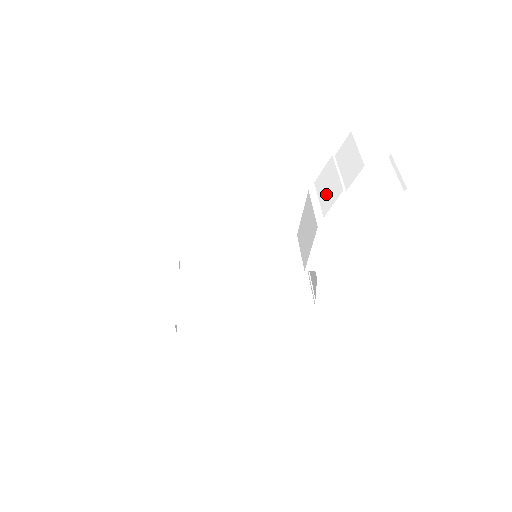
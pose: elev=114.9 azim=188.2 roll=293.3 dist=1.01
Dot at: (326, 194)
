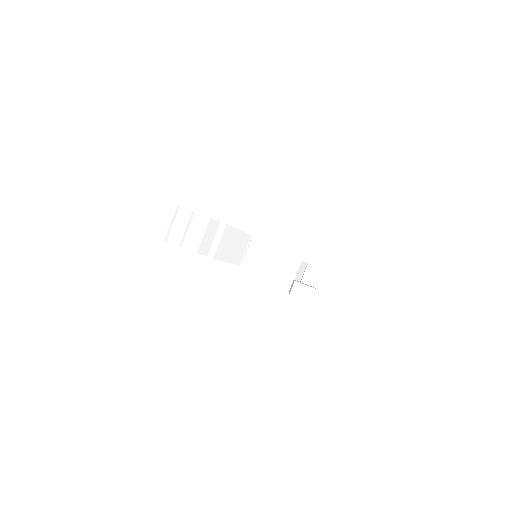
Dot at: (308, 281)
